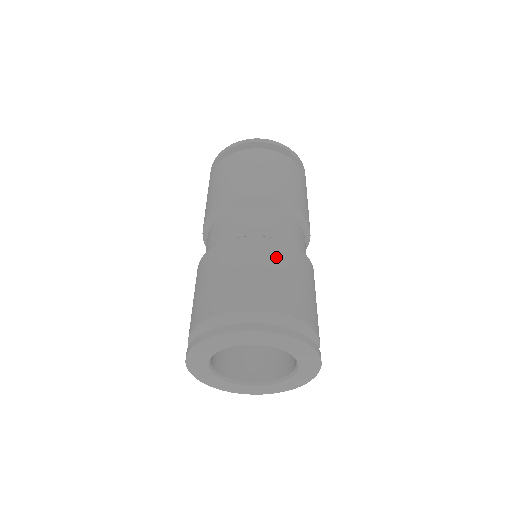
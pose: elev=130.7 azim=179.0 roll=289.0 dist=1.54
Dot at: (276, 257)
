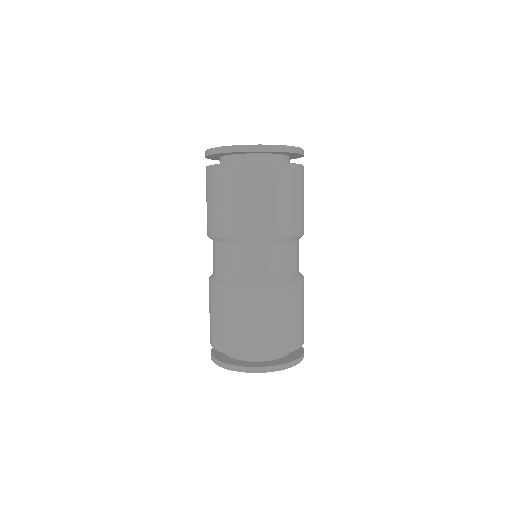
Dot at: (298, 300)
